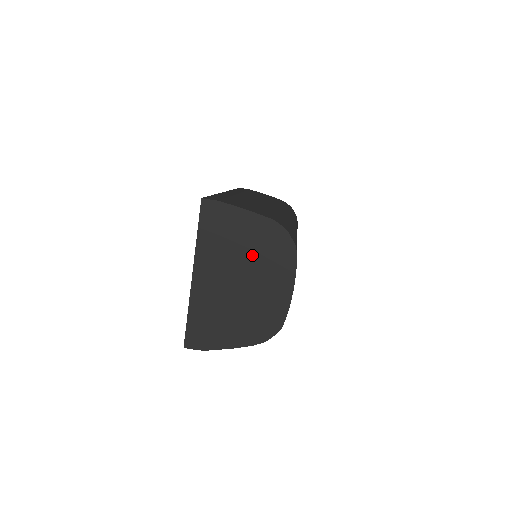
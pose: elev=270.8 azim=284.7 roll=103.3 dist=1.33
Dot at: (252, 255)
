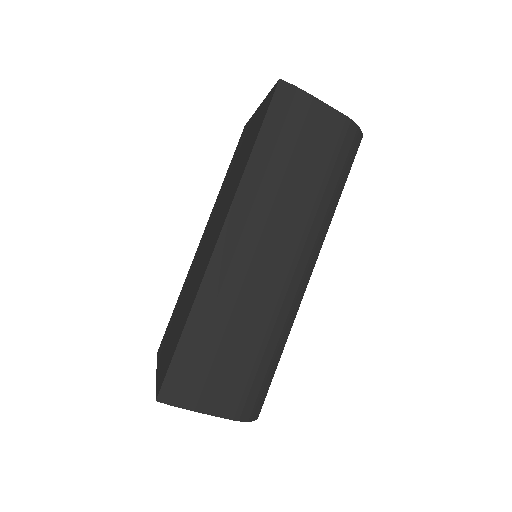
Dot at: occluded
